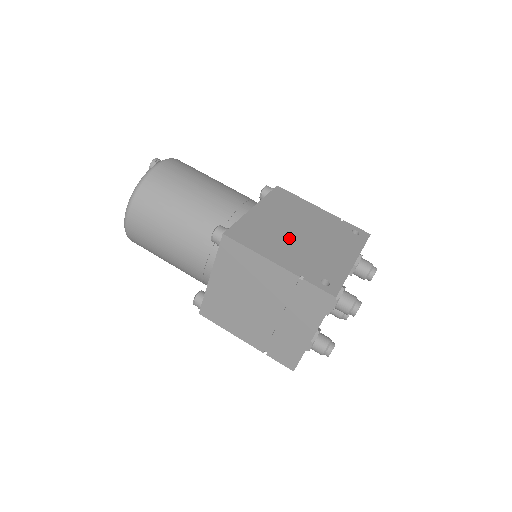
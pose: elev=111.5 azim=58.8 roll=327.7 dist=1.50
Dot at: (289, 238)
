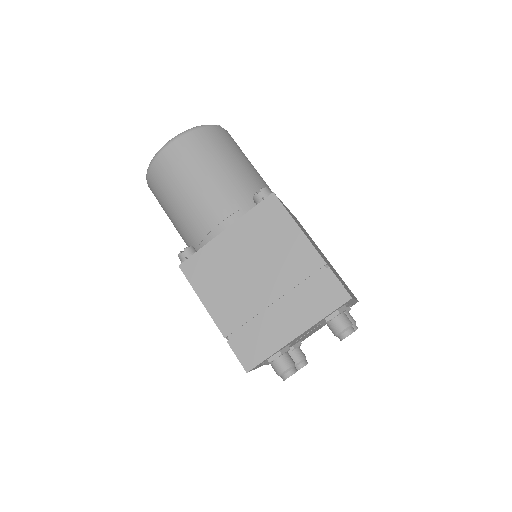
Dot at: (313, 243)
